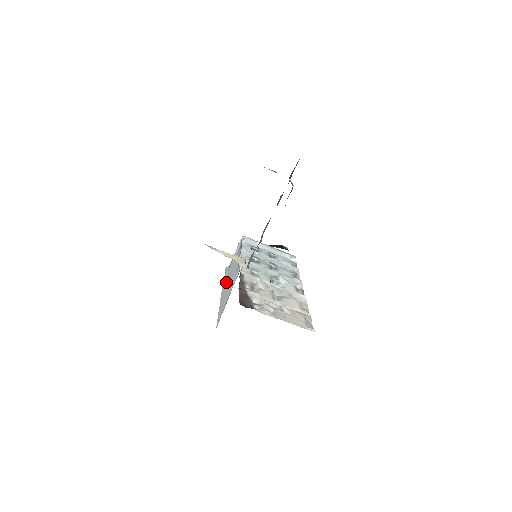
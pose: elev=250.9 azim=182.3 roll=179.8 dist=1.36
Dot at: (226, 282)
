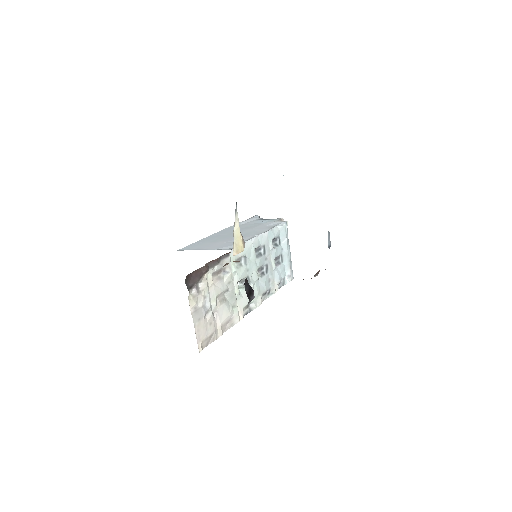
Dot at: occluded
